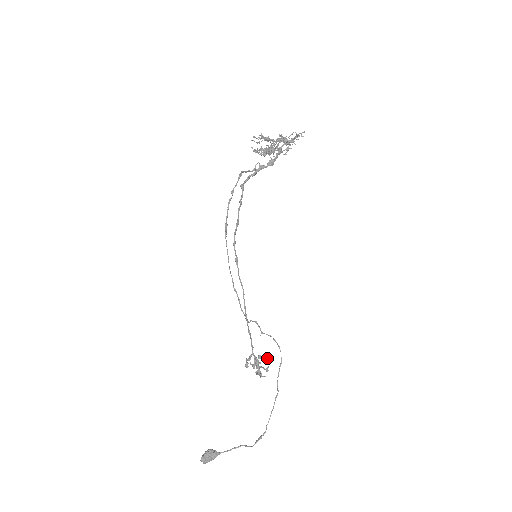
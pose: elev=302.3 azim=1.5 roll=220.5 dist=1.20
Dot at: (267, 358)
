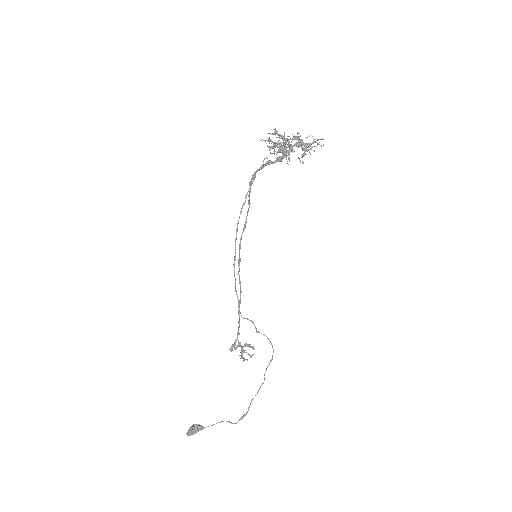
Dot at: occluded
